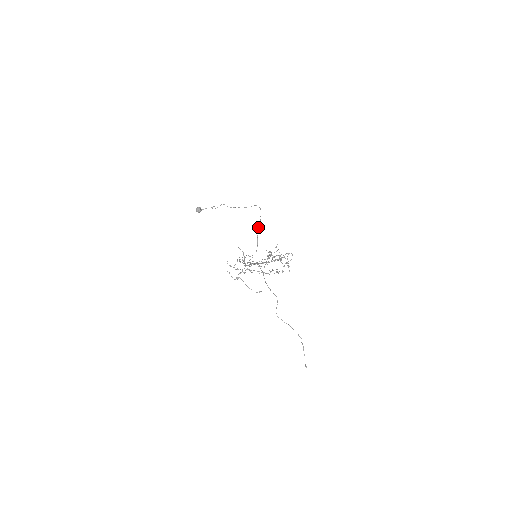
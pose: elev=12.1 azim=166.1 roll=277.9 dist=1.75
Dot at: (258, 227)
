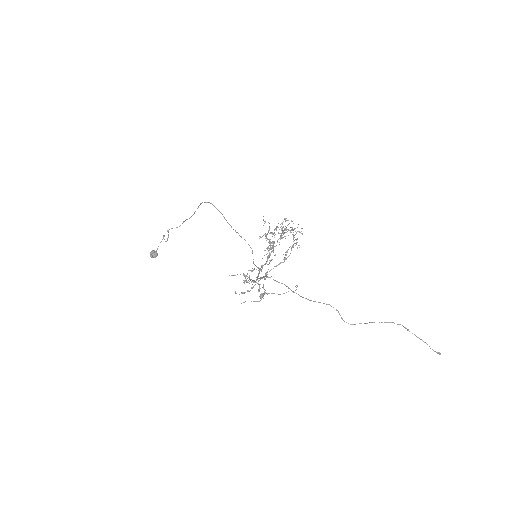
Dot at: (227, 222)
